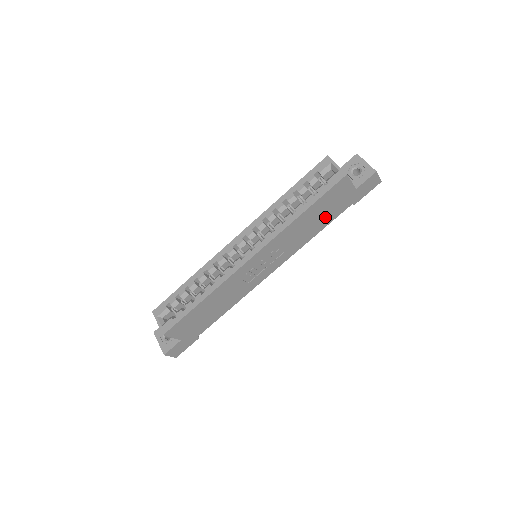
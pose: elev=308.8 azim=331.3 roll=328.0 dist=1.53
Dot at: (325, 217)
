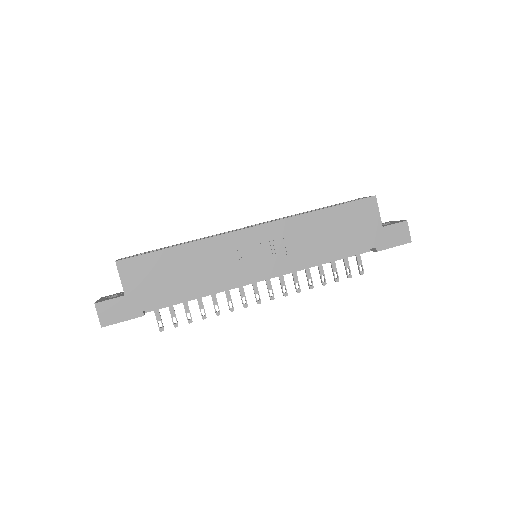
Dot at: (343, 240)
